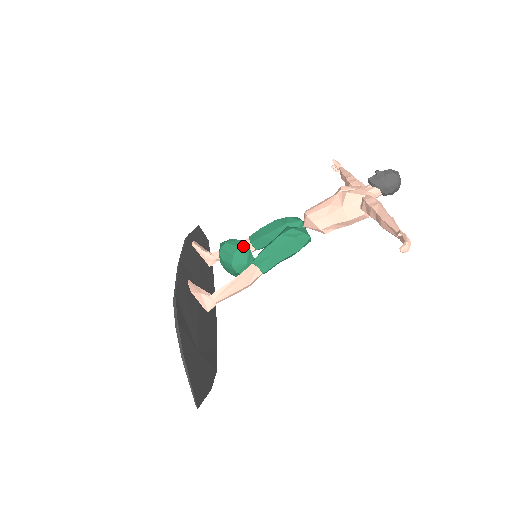
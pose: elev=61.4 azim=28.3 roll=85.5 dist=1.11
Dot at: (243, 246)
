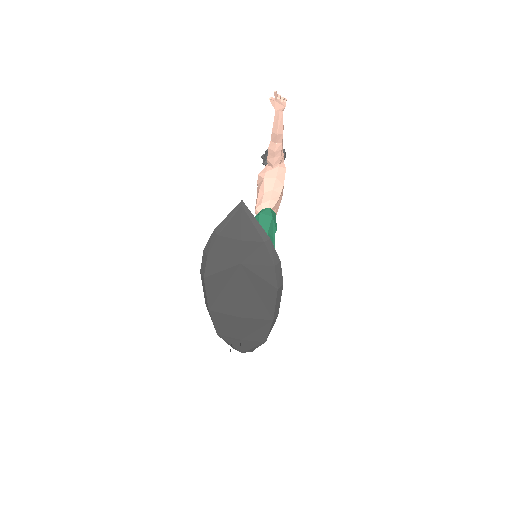
Dot at: occluded
